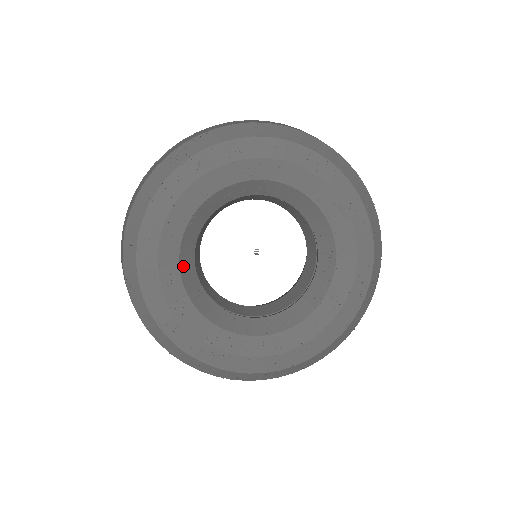
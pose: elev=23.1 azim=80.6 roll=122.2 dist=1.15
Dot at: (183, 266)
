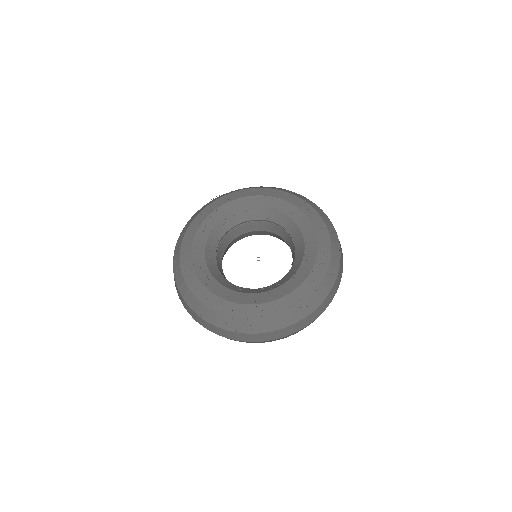
Dot at: (208, 260)
